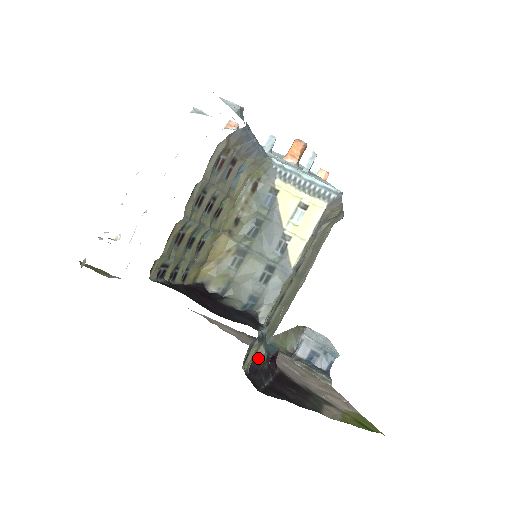
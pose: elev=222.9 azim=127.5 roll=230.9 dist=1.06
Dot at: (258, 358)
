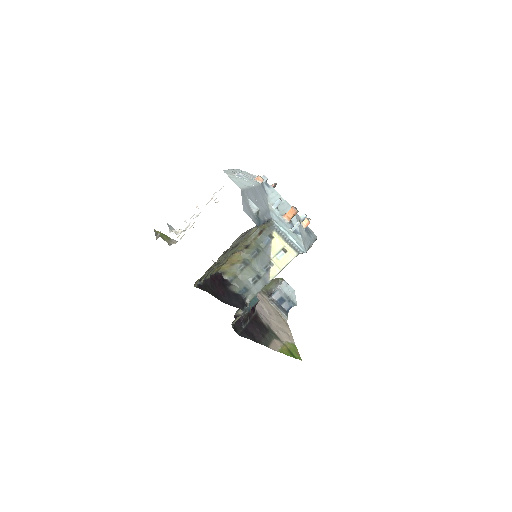
Dot at: occluded
